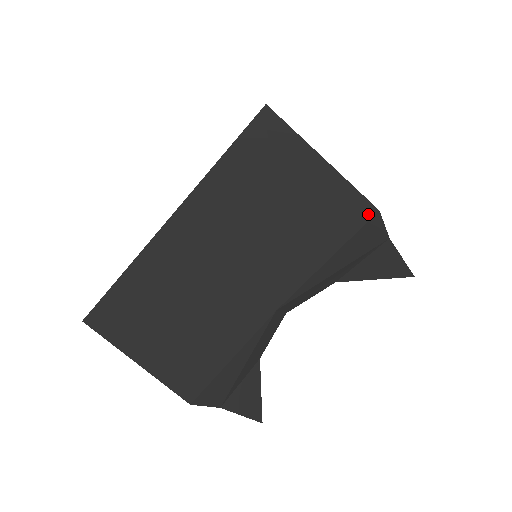
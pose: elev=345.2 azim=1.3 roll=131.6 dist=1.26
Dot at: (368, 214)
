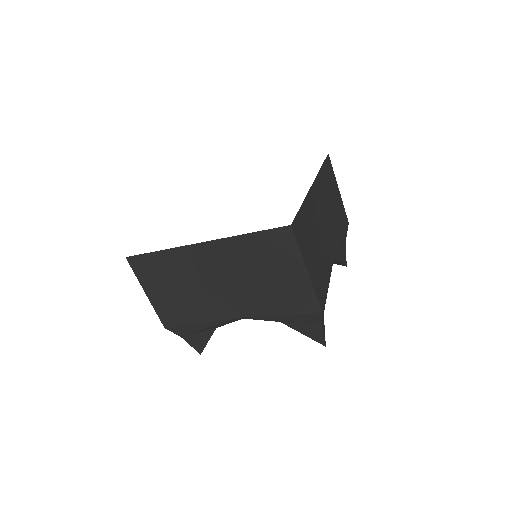
Dot at: (315, 310)
